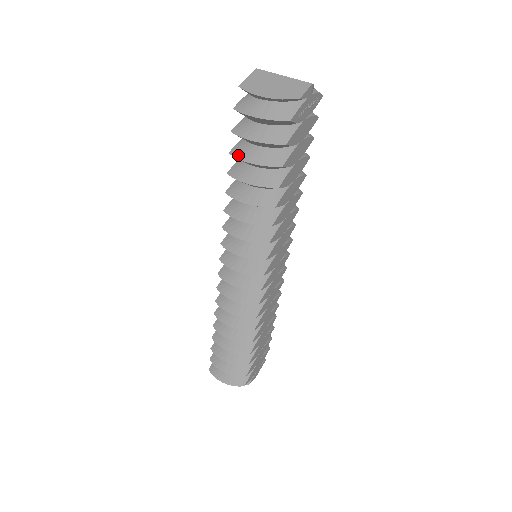
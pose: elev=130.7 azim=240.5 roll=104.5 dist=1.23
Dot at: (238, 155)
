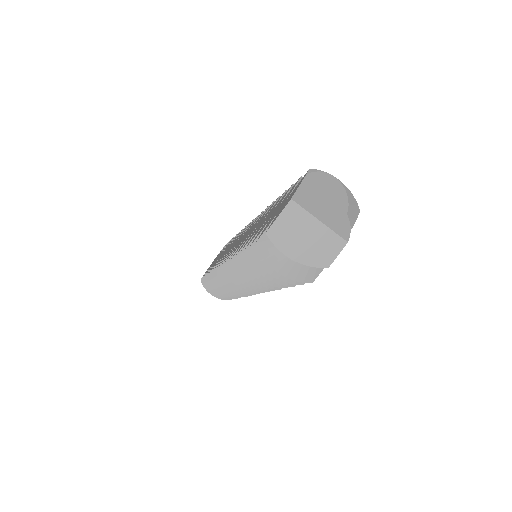
Dot at: (253, 261)
